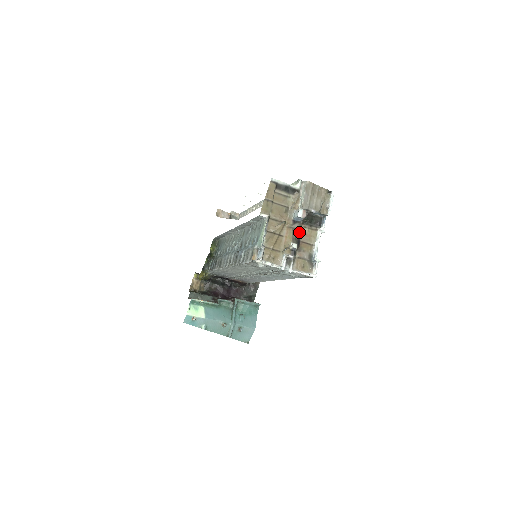
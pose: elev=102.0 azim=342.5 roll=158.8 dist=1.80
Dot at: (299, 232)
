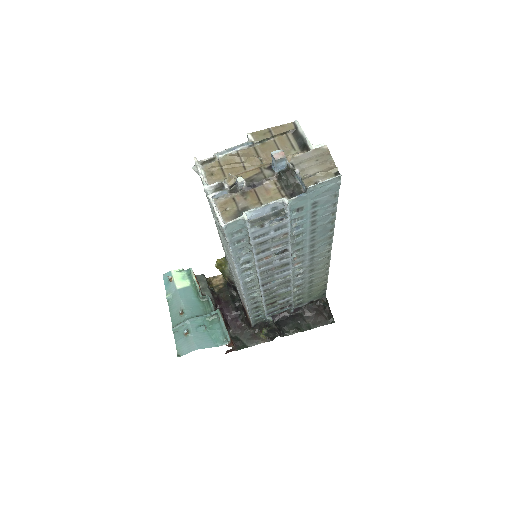
Dot at: (264, 181)
